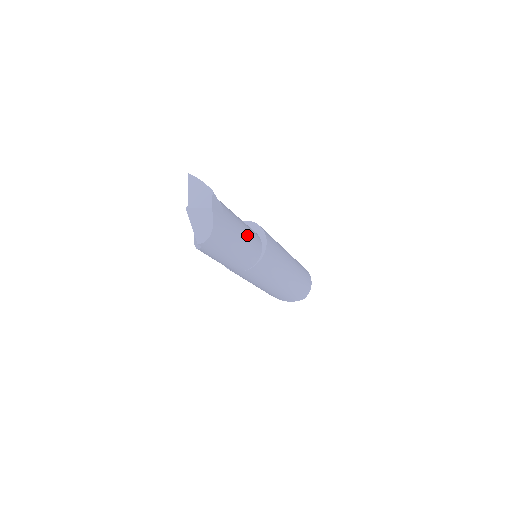
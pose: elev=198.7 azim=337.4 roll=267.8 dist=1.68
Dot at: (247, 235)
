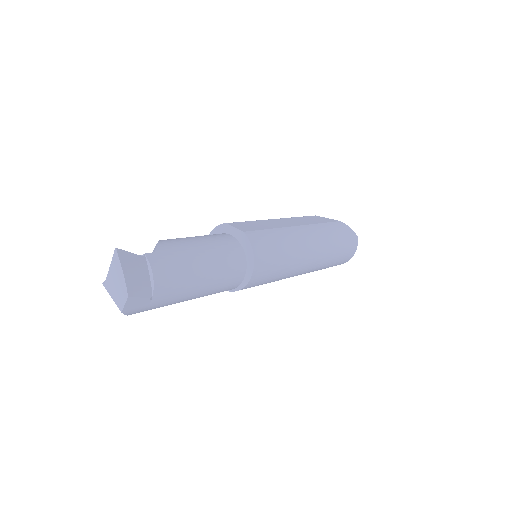
Dot at: (207, 290)
